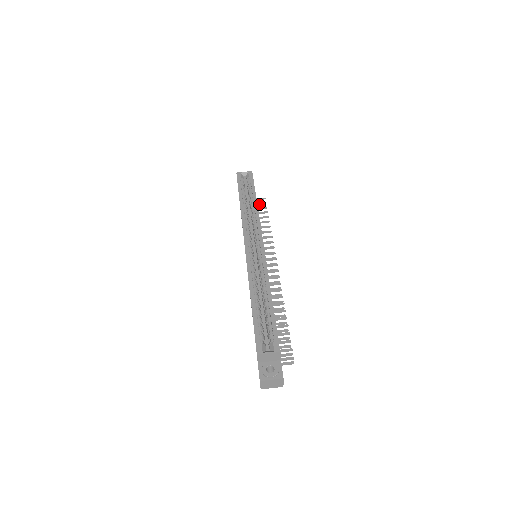
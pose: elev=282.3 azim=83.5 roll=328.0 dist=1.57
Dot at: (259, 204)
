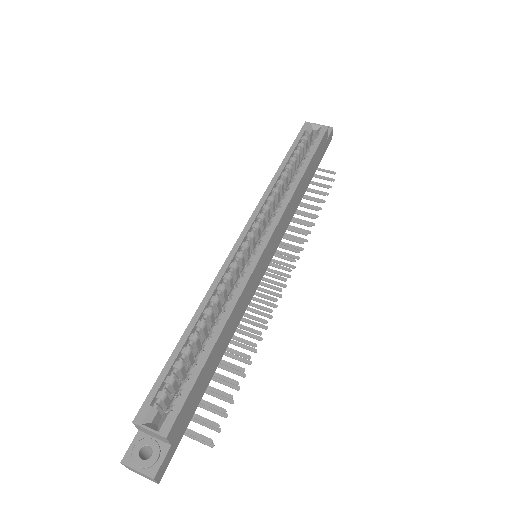
Dot at: (322, 178)
